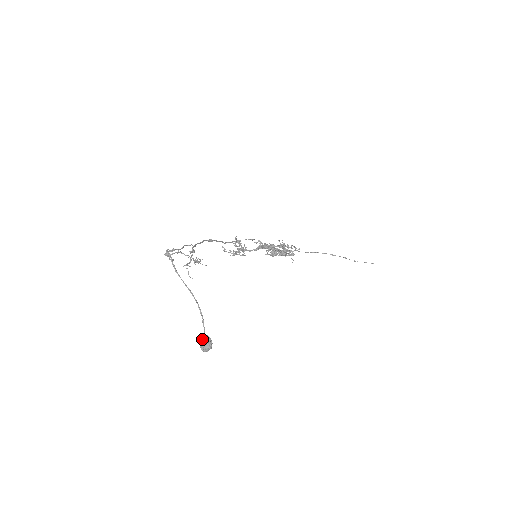
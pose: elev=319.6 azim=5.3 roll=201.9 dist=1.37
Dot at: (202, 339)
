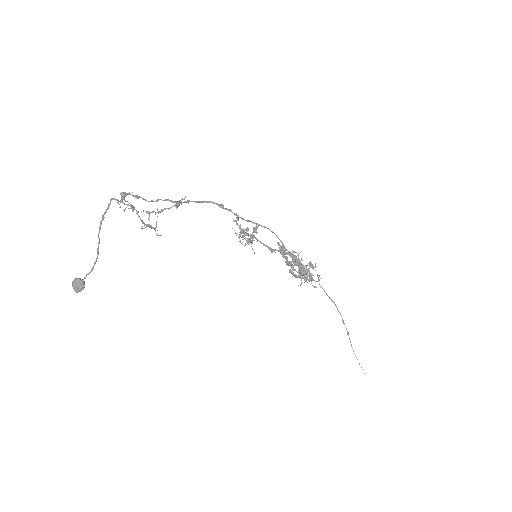
Dot at: (77, 280)
